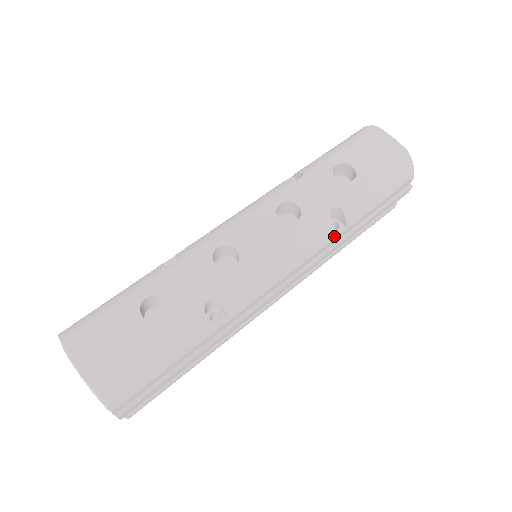
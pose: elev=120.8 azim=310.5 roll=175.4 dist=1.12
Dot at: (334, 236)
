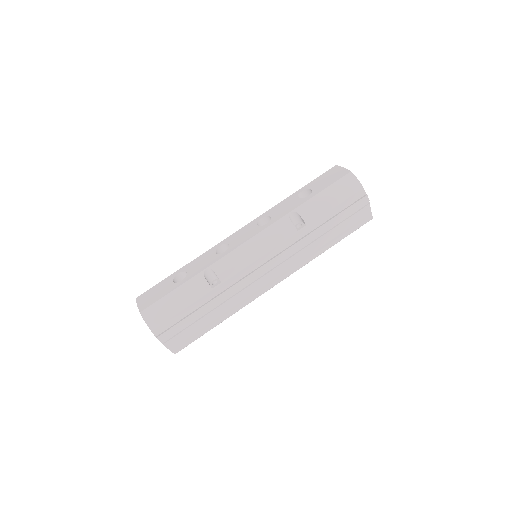
Dot at: (296, 231)
